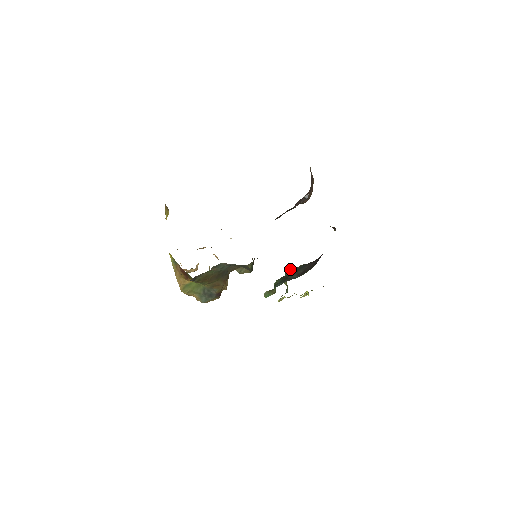
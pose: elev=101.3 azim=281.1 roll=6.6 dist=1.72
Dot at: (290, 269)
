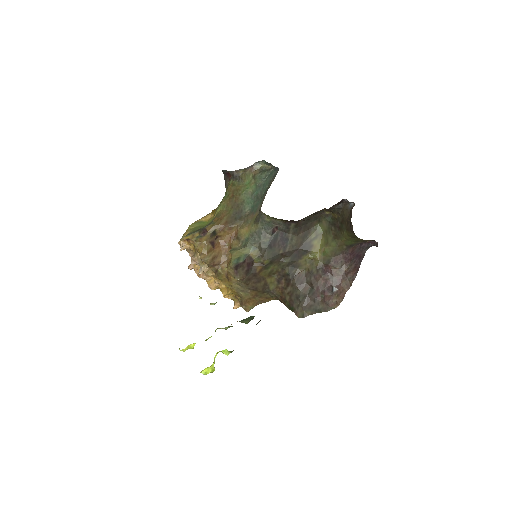
Dot at: occluded
